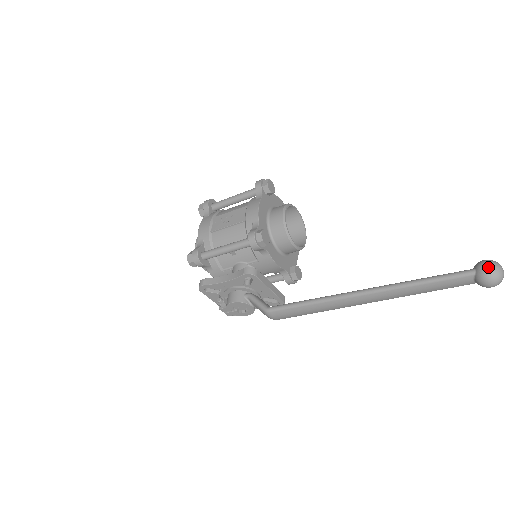
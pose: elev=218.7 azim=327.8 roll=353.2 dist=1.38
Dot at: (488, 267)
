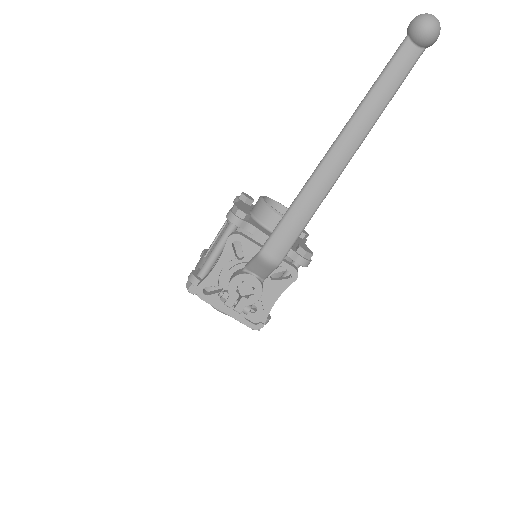
Dot at: occluded
